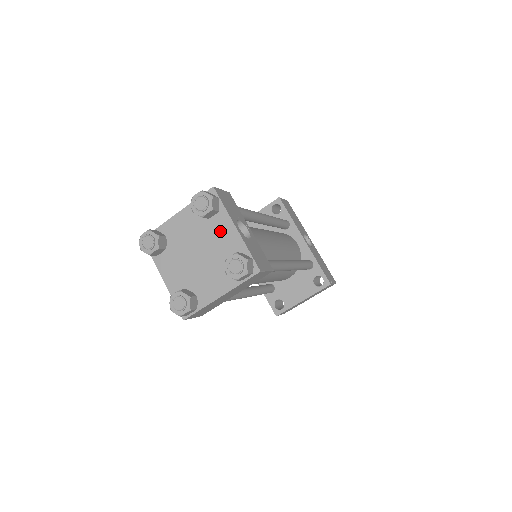
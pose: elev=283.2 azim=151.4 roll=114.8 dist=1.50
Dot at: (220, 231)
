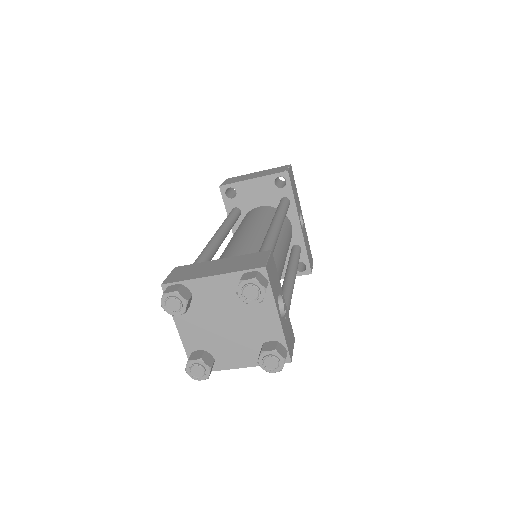
Dot at: (259, 313)
